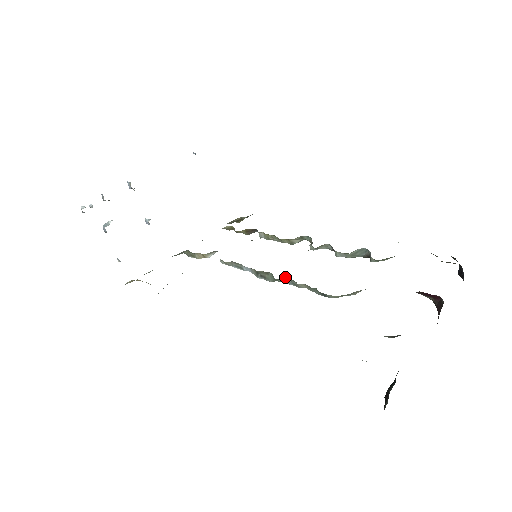
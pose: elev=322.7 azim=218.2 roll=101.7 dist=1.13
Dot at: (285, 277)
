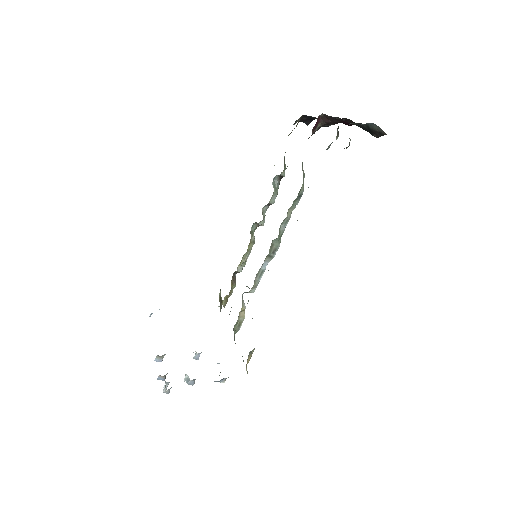
Dot at: (279, 228)
